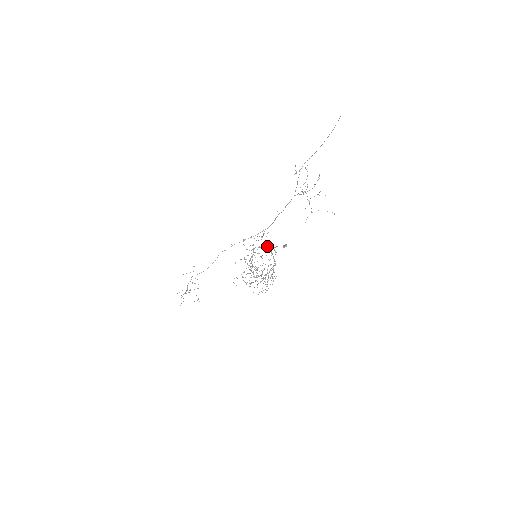
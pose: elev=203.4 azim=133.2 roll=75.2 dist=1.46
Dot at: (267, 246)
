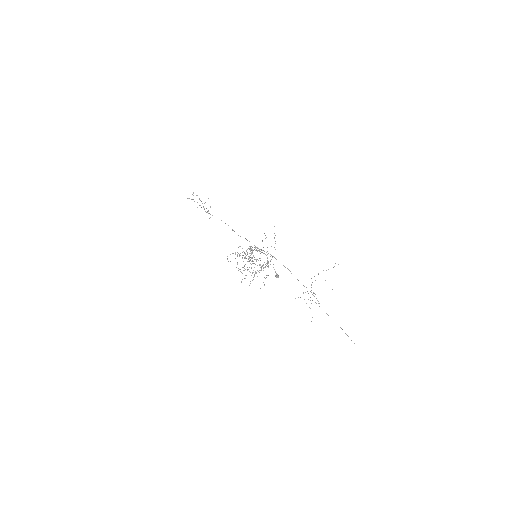
Dot at: occluded
